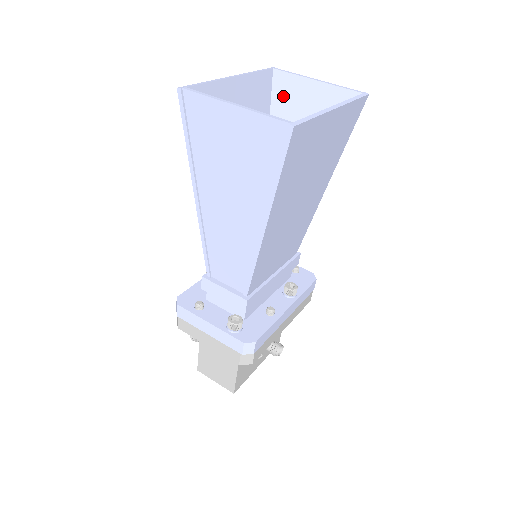
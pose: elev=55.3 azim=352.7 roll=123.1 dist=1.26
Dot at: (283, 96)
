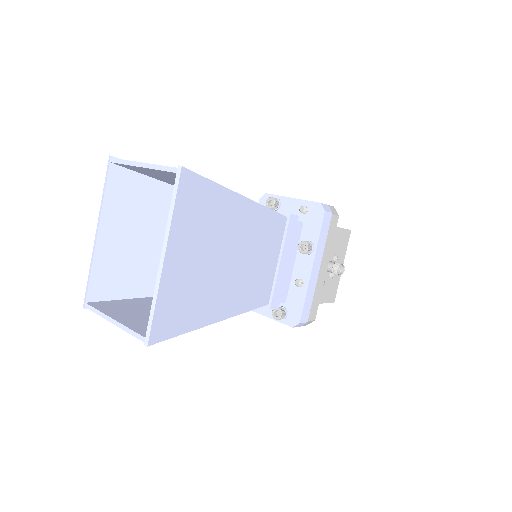
Dot at: (141, 172)
